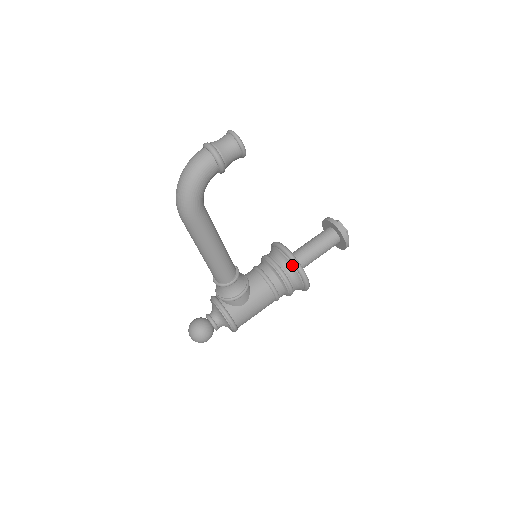
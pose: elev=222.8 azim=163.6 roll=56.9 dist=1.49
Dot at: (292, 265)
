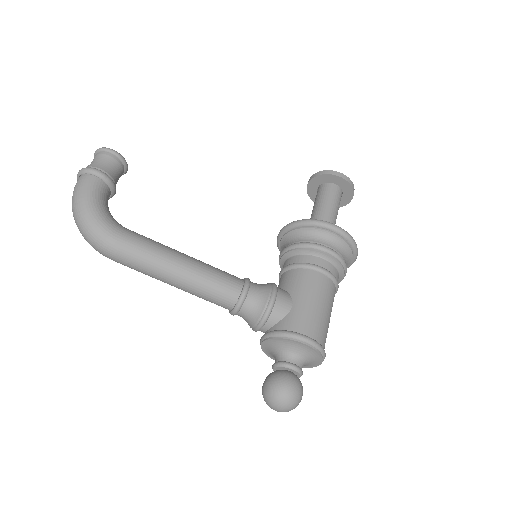
Dot at: (301, 229)
